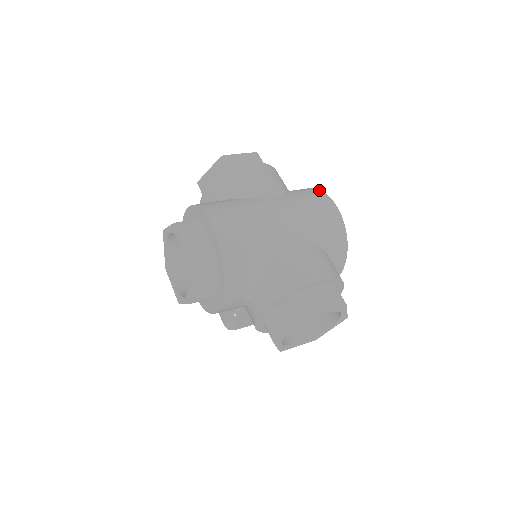
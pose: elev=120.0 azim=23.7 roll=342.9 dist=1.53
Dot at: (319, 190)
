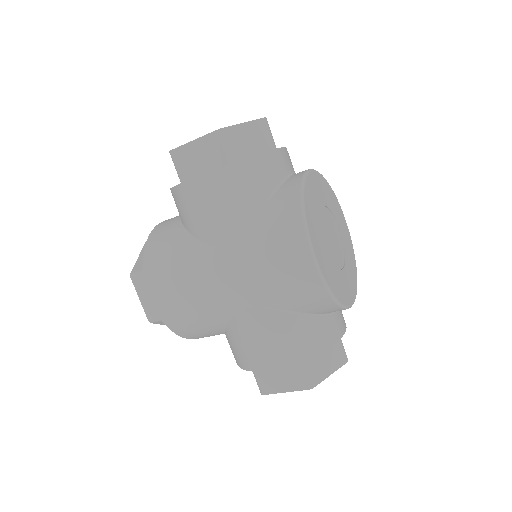
Dot at: (299, 218)
